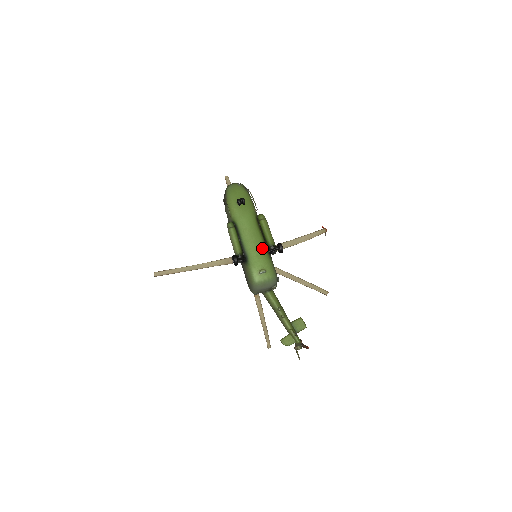
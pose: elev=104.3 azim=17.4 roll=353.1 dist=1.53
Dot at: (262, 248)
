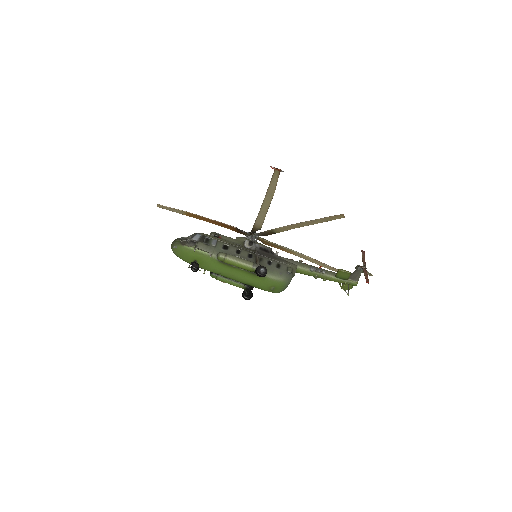
Dot at: (251, 277)
